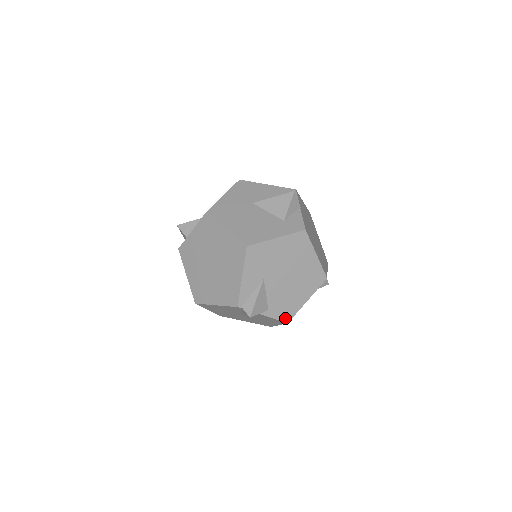
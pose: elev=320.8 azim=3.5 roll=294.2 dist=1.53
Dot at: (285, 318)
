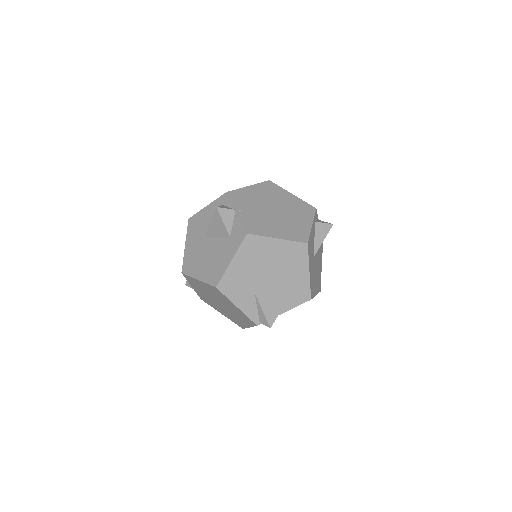
Dot at: (304, 299)
